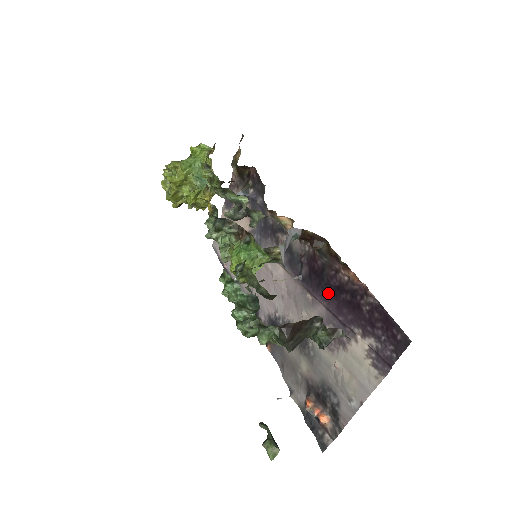
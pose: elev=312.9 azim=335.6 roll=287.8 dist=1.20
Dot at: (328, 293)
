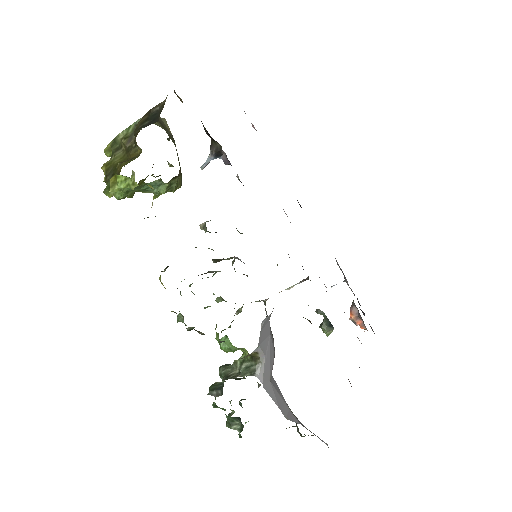
Dot at: occluded
